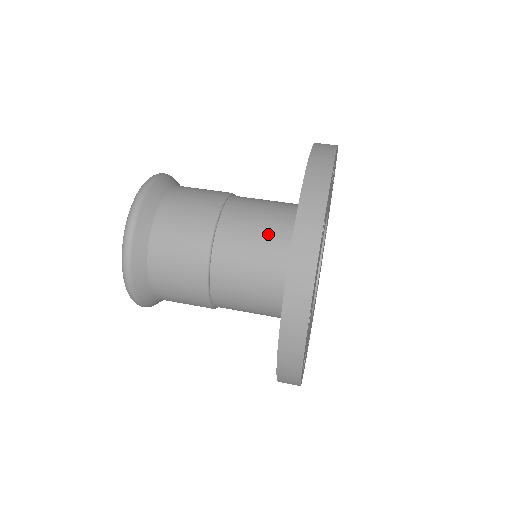
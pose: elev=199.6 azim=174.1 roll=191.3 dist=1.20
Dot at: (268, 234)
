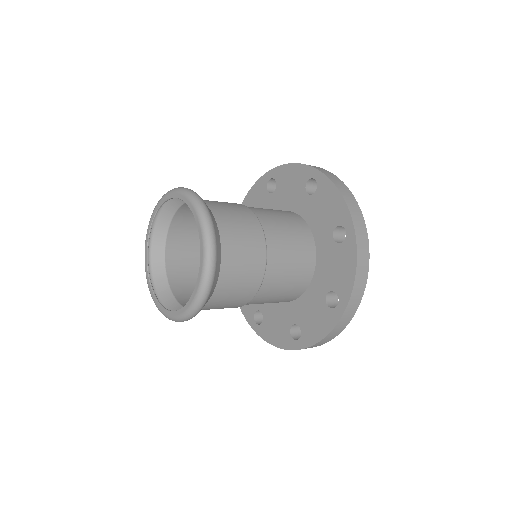
Dot at: (295, 279)
